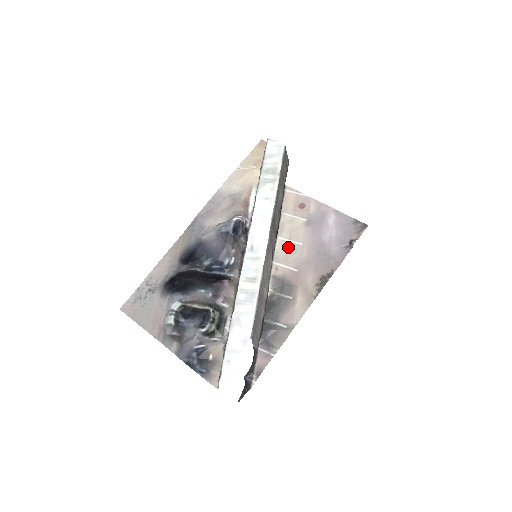
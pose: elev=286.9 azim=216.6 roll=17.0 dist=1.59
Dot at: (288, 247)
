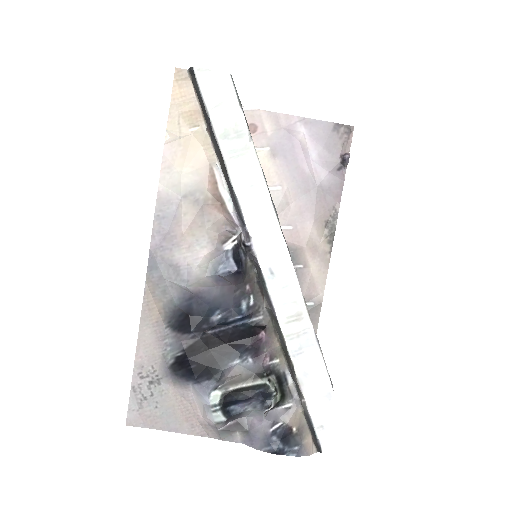
Dot at: occluded
